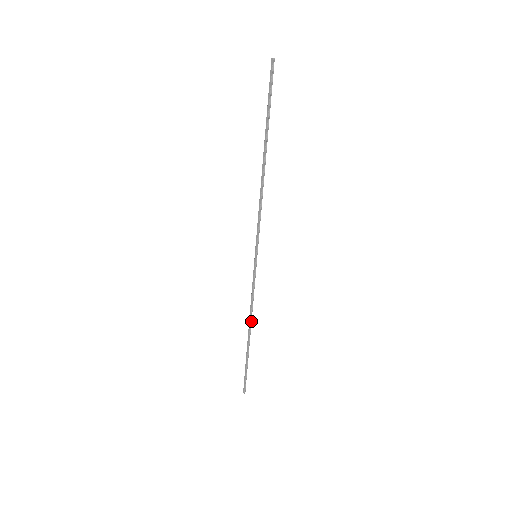
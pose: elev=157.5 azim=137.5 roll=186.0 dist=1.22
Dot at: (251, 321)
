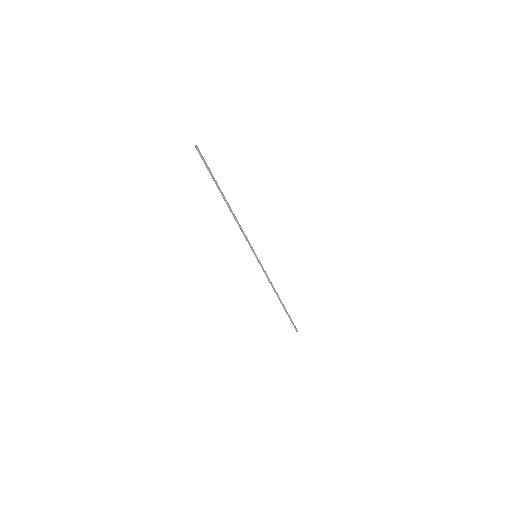
Dot at: (276, 292)
